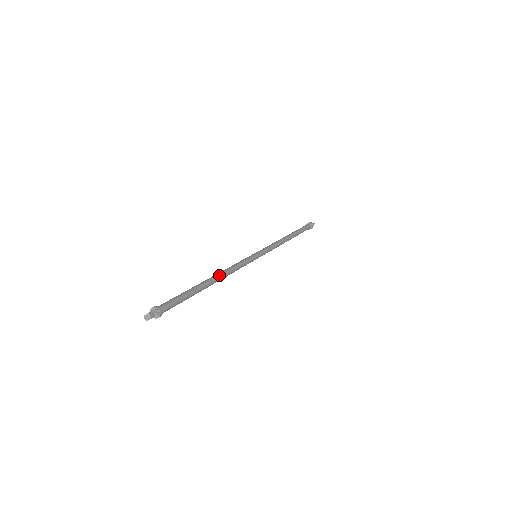
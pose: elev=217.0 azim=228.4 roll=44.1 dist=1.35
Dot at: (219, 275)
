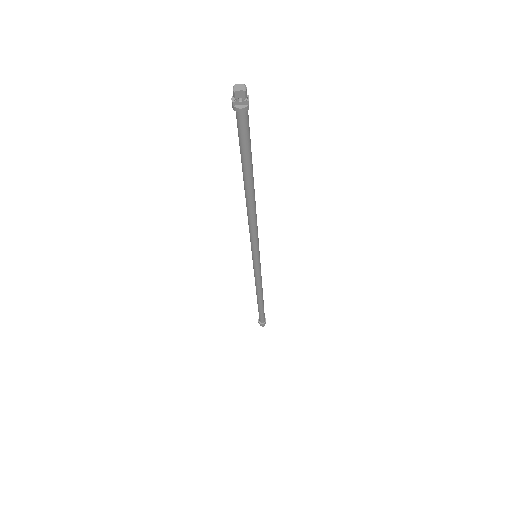
Dot at: (255, 201)
